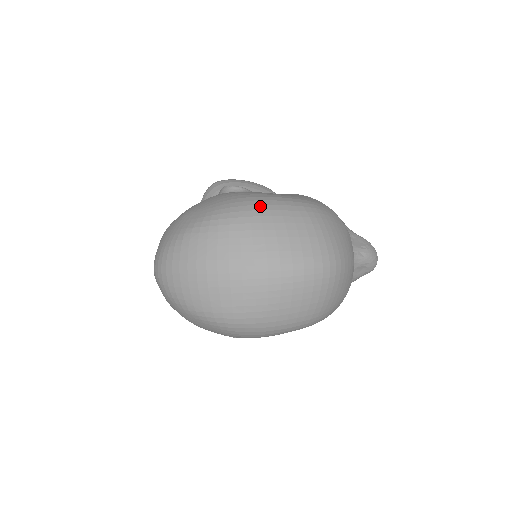
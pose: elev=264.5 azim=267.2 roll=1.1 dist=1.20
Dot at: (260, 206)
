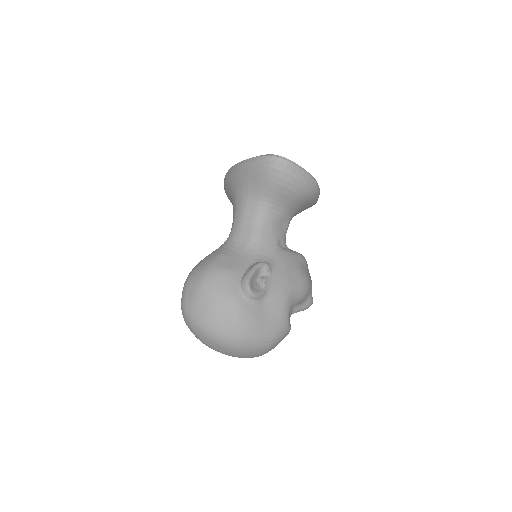
Dot at: (246, 344)
